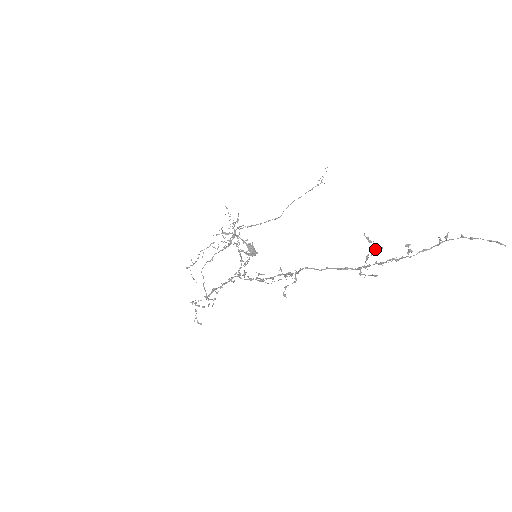
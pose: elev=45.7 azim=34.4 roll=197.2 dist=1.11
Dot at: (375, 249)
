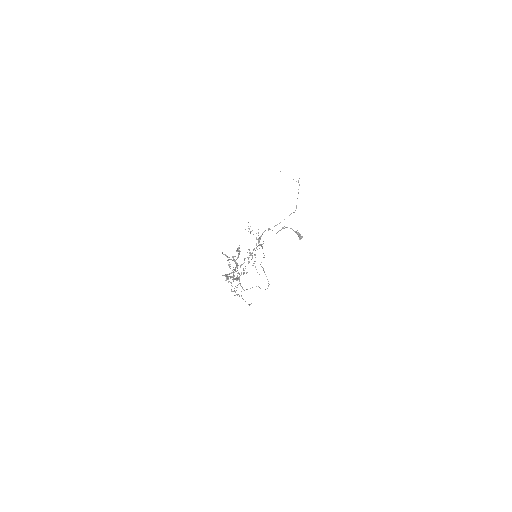
Dot at: occluded
